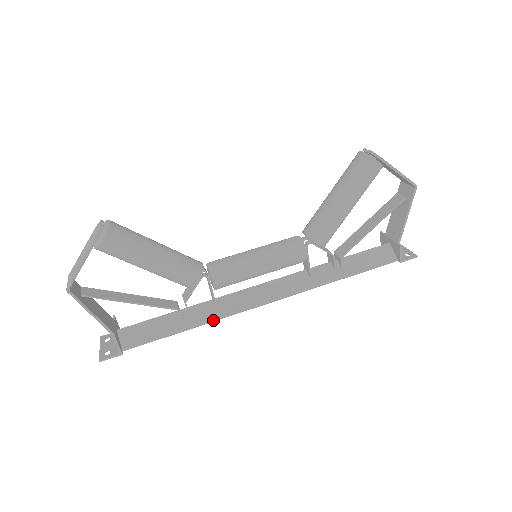
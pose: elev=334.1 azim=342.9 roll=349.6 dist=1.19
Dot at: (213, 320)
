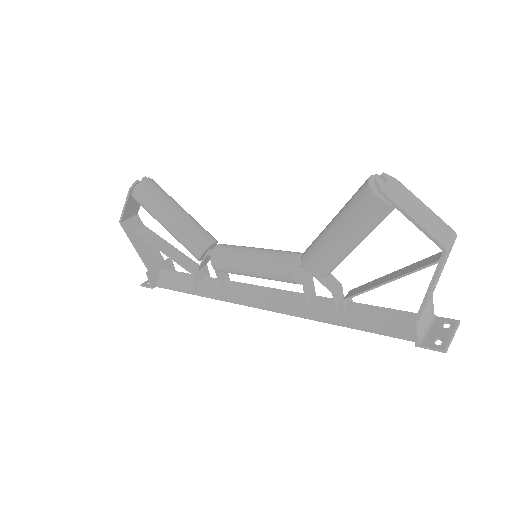
Dot at: (213, 297)
